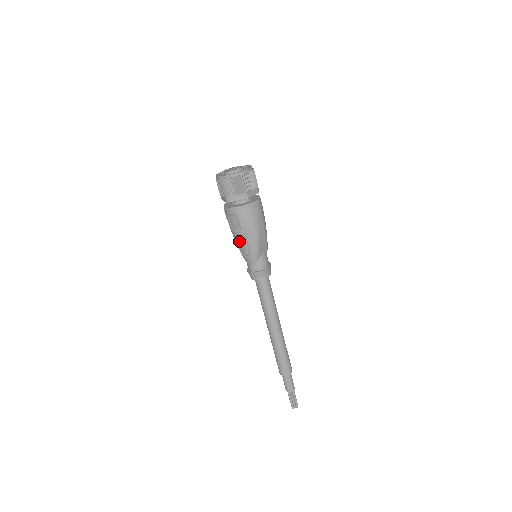
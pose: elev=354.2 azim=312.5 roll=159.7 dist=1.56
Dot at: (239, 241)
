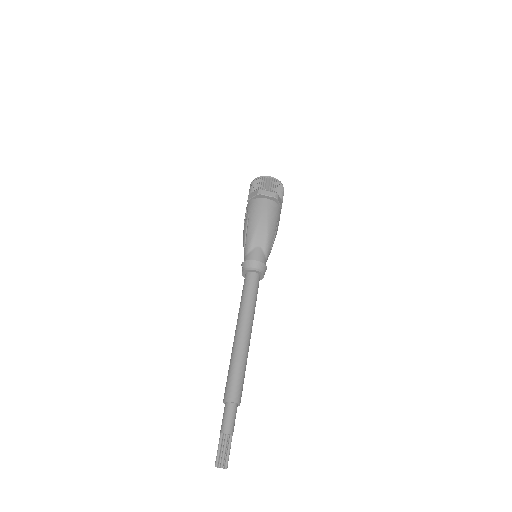
Dot at: (243, 233)
